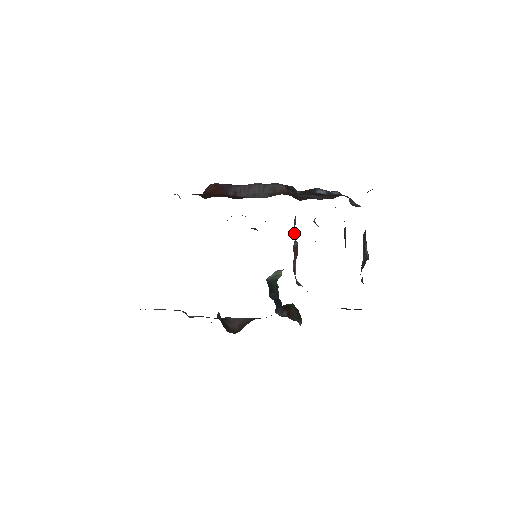
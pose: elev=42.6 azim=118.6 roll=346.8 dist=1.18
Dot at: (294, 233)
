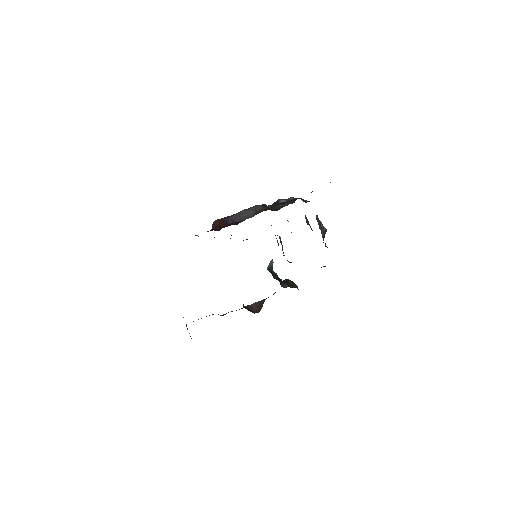
Dot at: occluded
